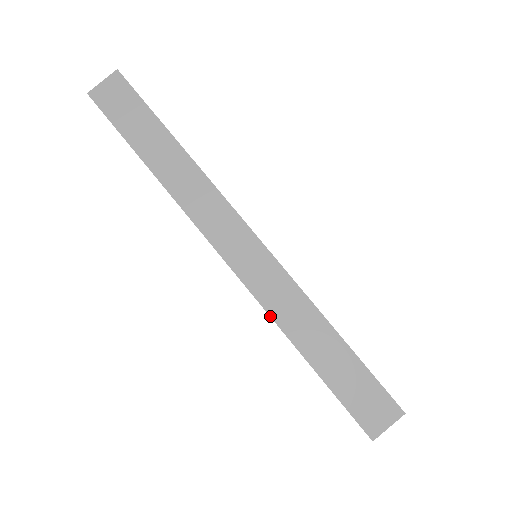
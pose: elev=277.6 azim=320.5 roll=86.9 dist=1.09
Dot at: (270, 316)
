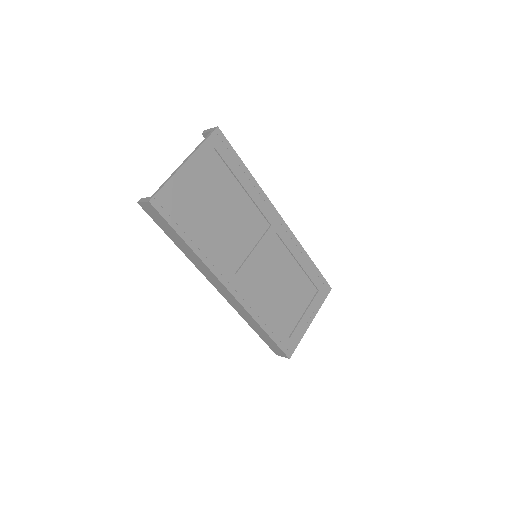
Dot at: (238, 313)
